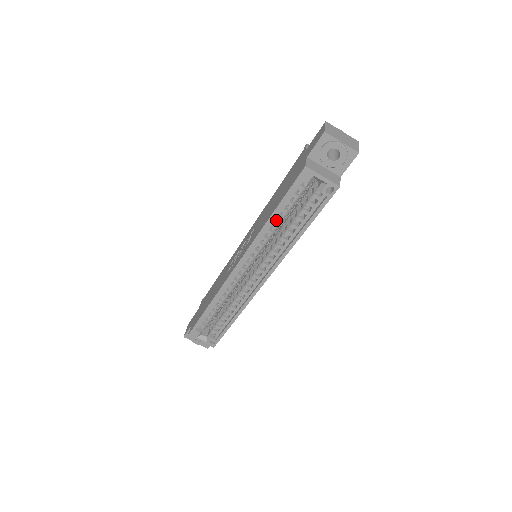
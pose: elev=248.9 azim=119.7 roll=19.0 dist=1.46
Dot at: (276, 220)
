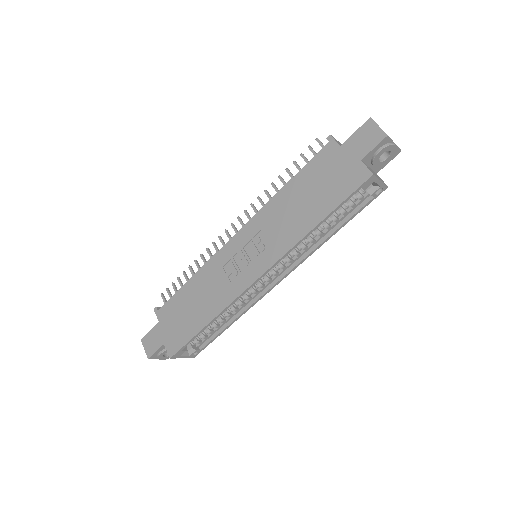
Dot at: occluded
